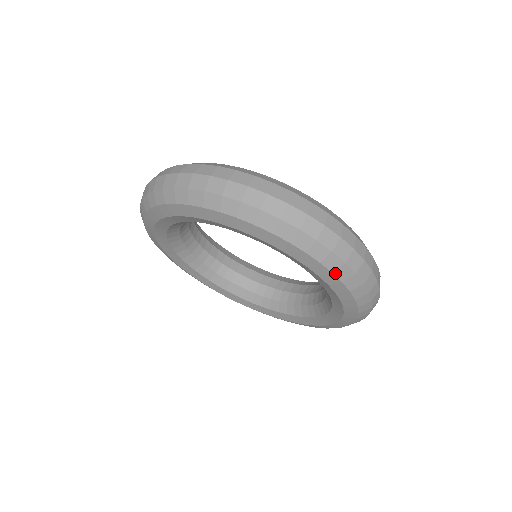
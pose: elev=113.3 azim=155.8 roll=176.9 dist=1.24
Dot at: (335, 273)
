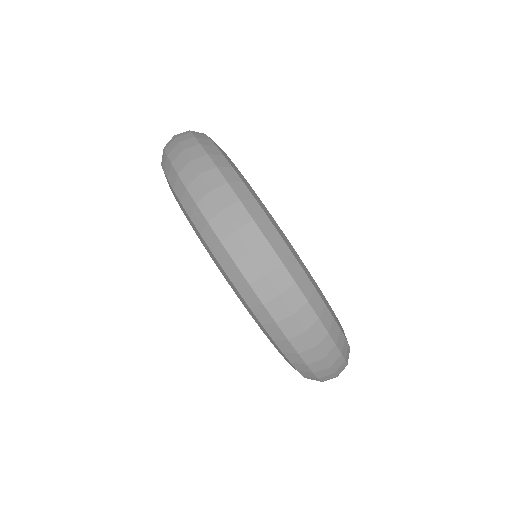
Dot at: (307, 378)
